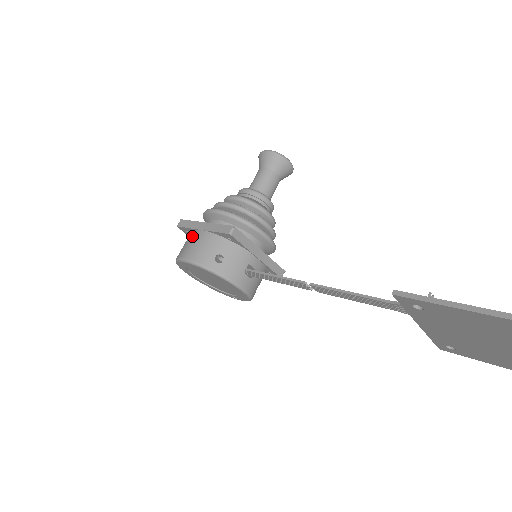
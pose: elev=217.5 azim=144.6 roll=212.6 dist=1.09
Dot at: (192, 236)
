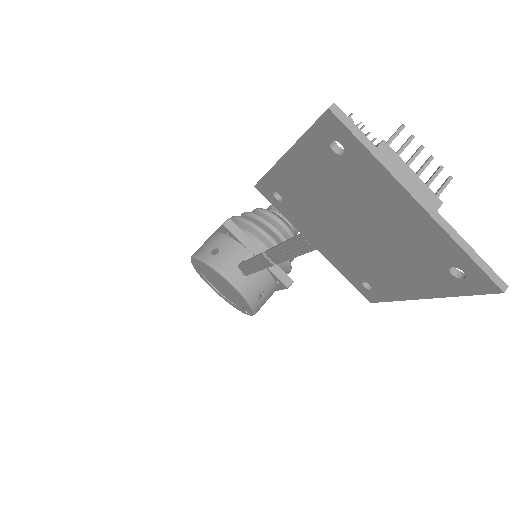
Dot at: occluded
